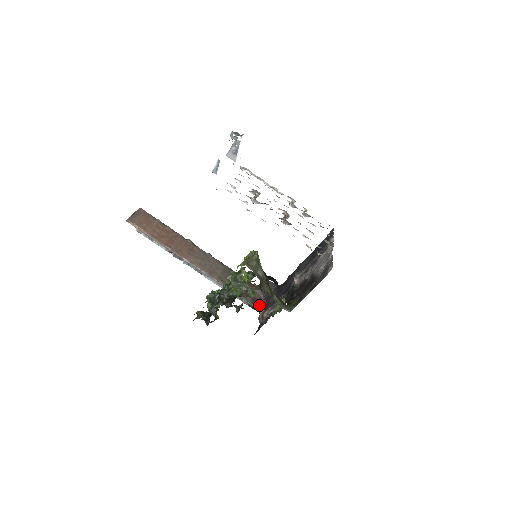
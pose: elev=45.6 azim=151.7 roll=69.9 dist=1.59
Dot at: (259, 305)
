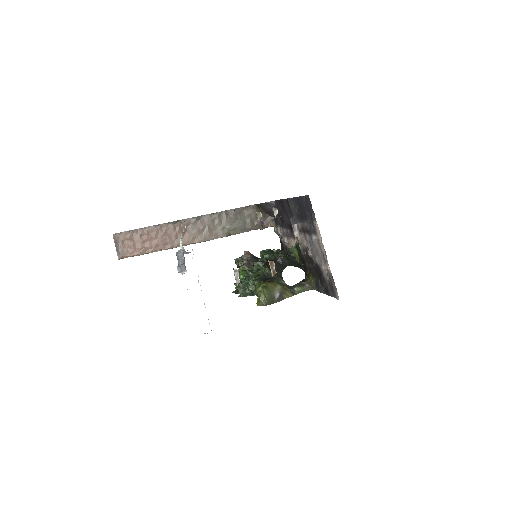
Dot at: (268, 224)
